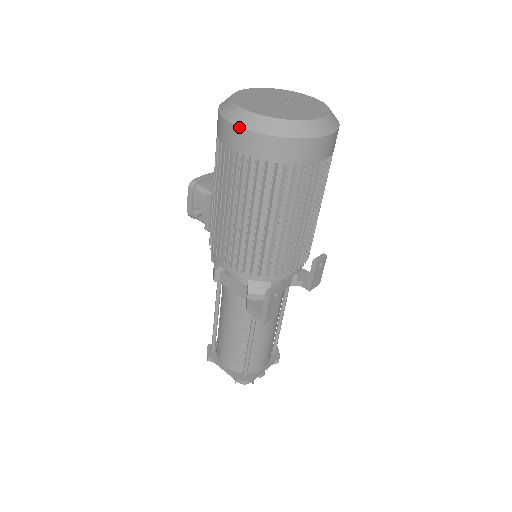
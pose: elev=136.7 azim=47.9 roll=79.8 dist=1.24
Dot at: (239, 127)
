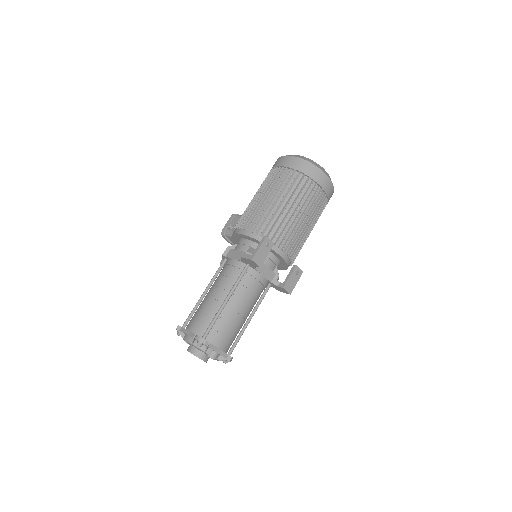
Dot at: (287, 156)
